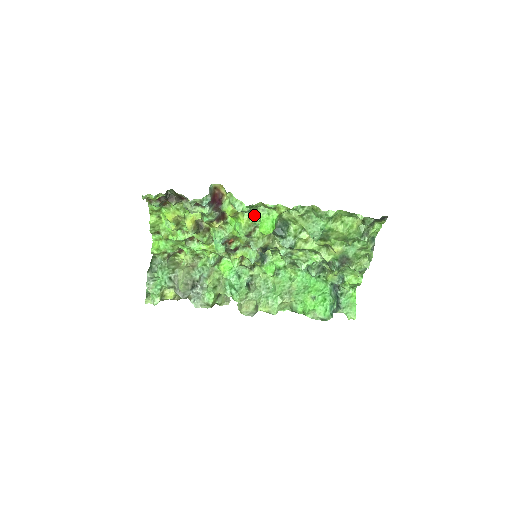
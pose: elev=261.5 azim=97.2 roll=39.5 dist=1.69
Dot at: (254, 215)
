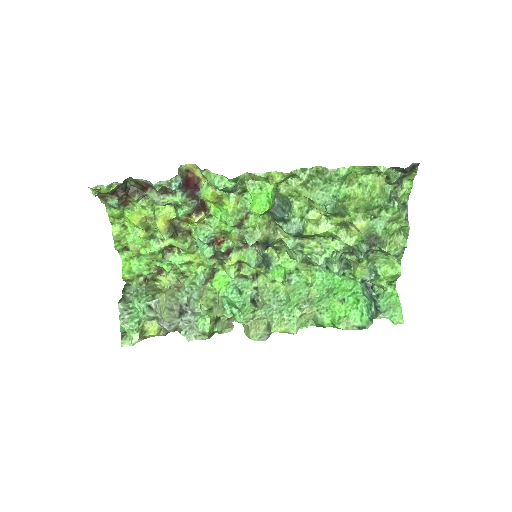
Dot at: (243, 197)
